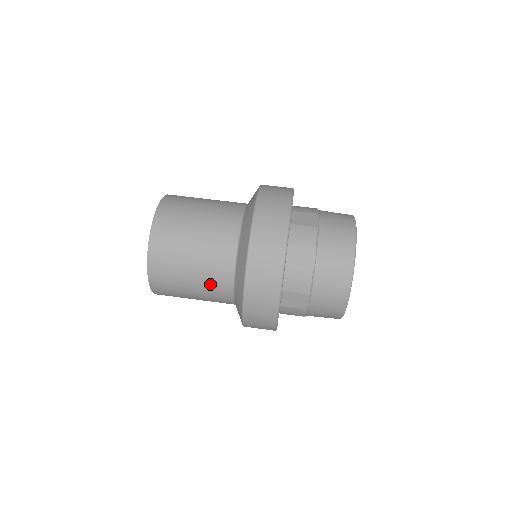
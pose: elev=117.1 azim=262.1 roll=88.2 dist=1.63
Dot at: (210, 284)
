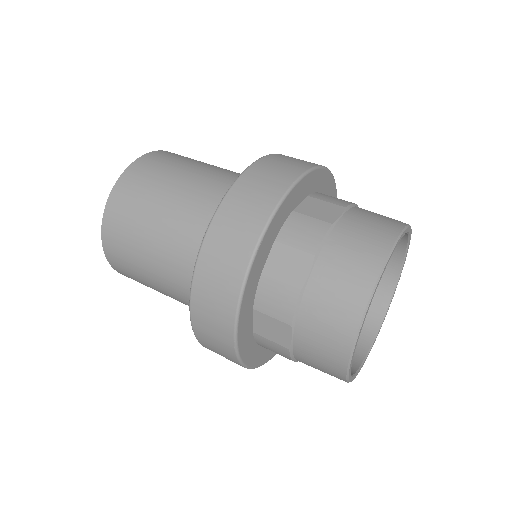
Dot at: (168, 273)
